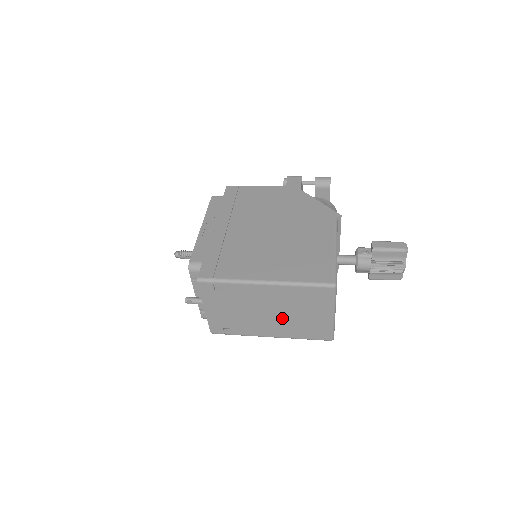
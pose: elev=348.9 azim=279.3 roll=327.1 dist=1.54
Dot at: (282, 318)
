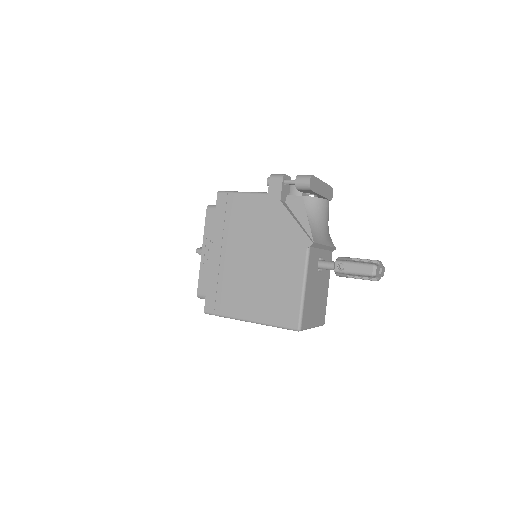
Dot at: occluded
